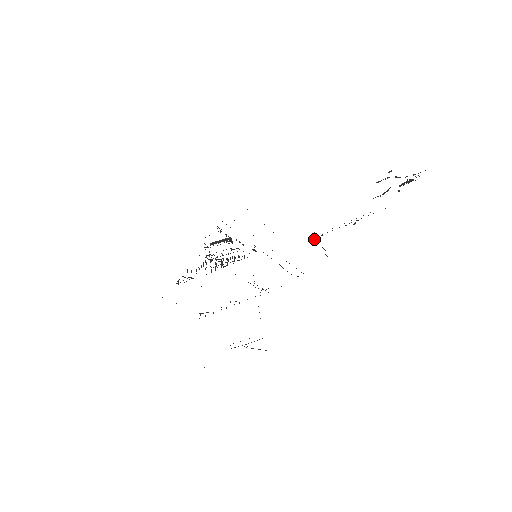
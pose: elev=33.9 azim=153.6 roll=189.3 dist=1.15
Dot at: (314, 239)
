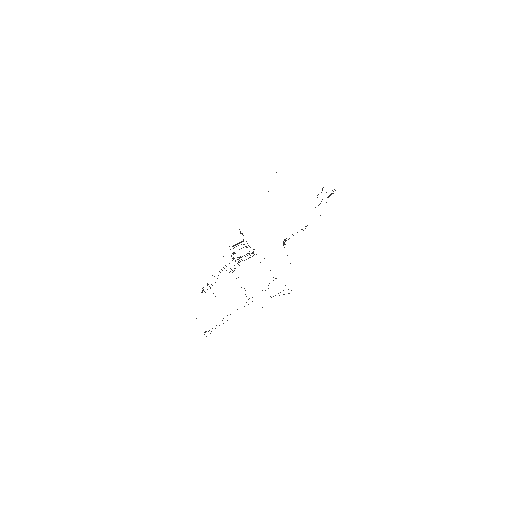
Dot at: occluded
